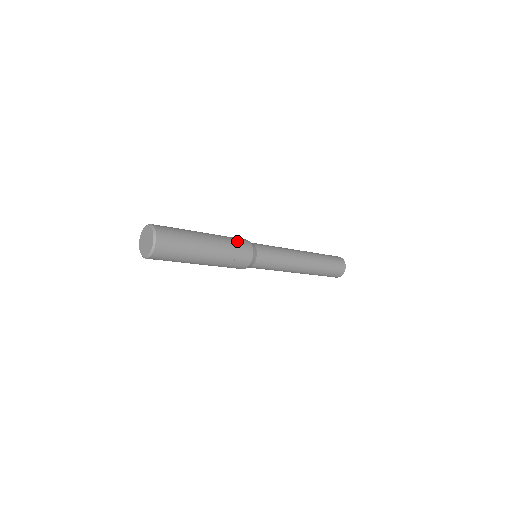
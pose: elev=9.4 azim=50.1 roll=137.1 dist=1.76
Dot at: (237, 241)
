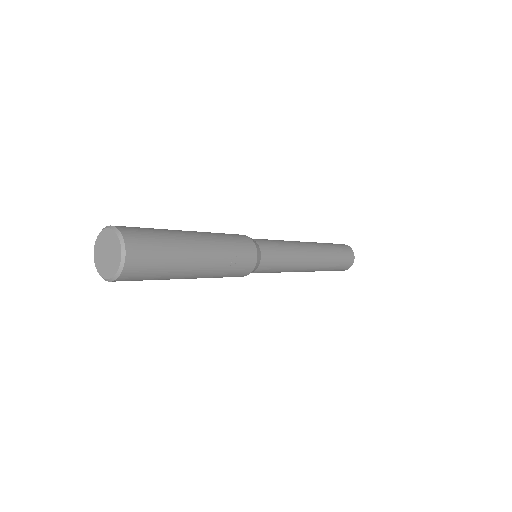
Dot at: (230, 234)
